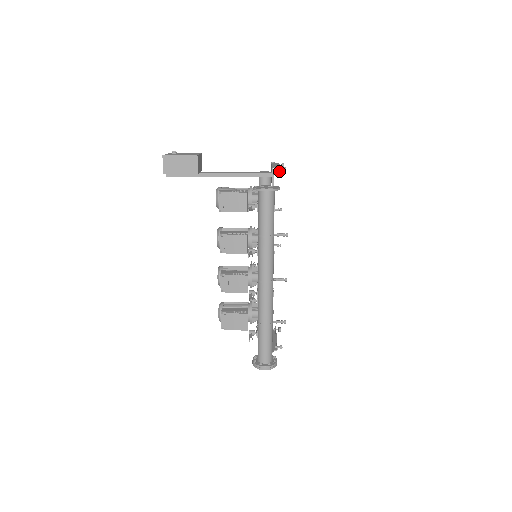
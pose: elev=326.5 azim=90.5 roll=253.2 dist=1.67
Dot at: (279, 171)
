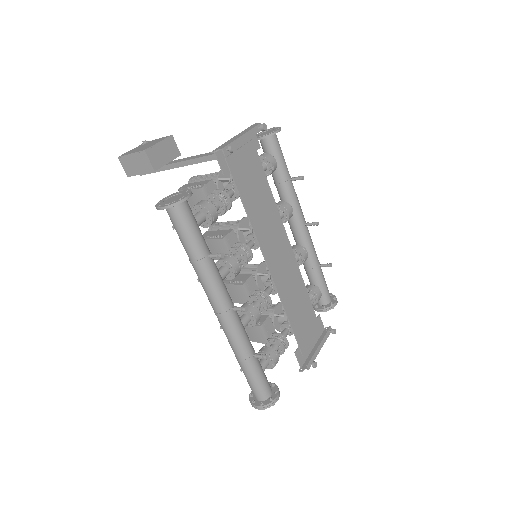
Dot at: occluded
